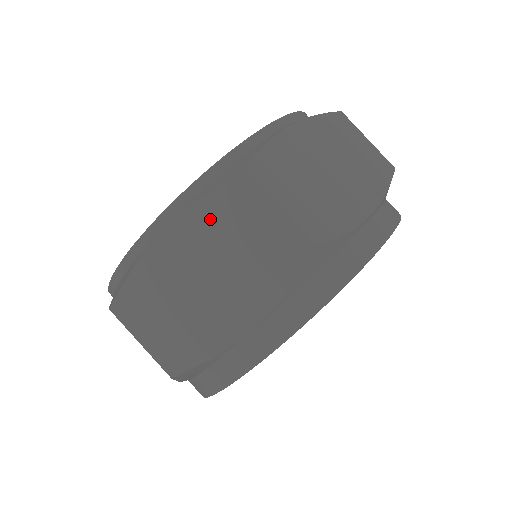
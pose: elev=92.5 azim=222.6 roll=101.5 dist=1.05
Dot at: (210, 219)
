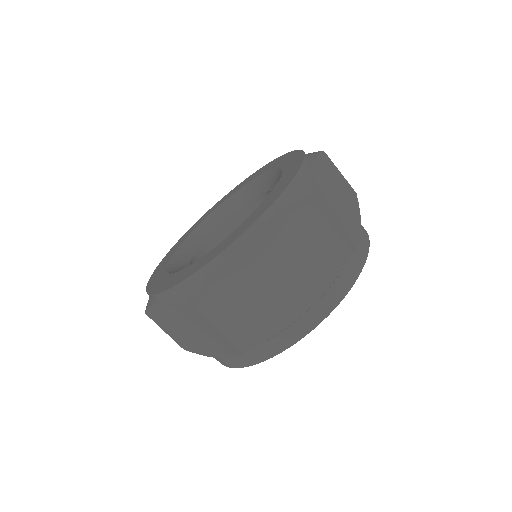
Dot at: (284, 236)
